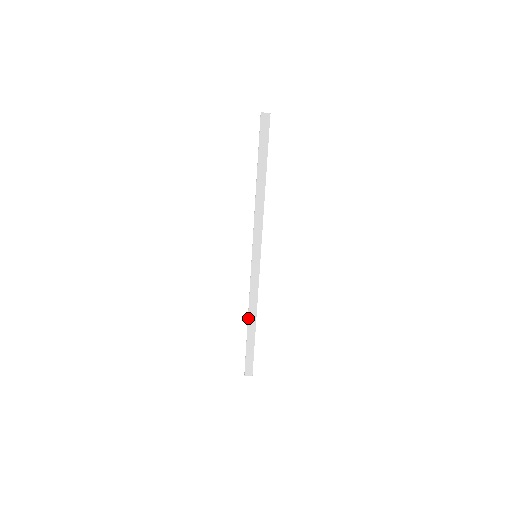
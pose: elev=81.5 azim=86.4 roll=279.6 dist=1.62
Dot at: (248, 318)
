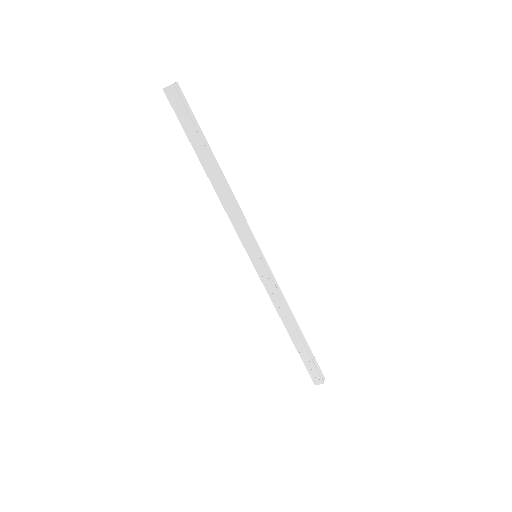
Dot at: occluded
